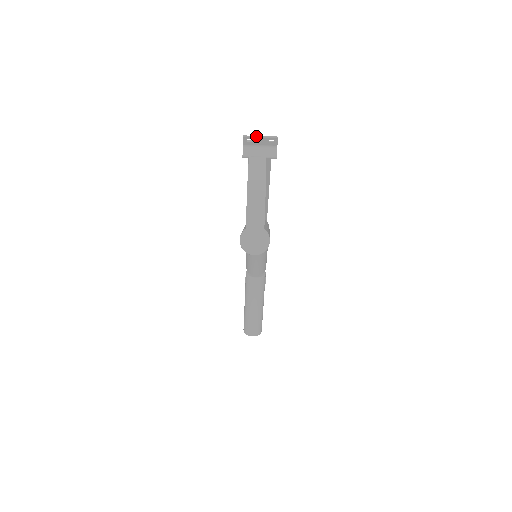
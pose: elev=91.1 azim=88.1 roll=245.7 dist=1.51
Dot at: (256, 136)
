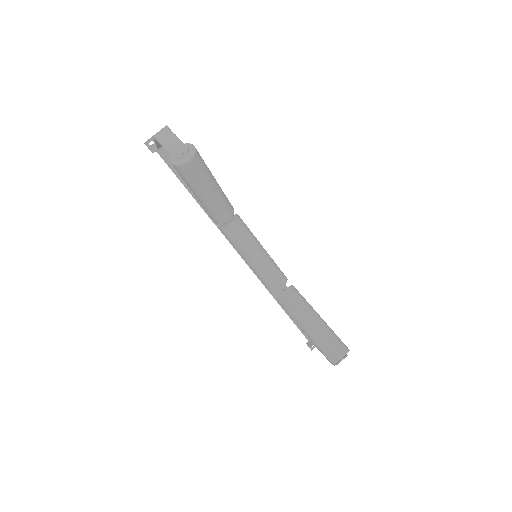
Dot at: (152, 136)
